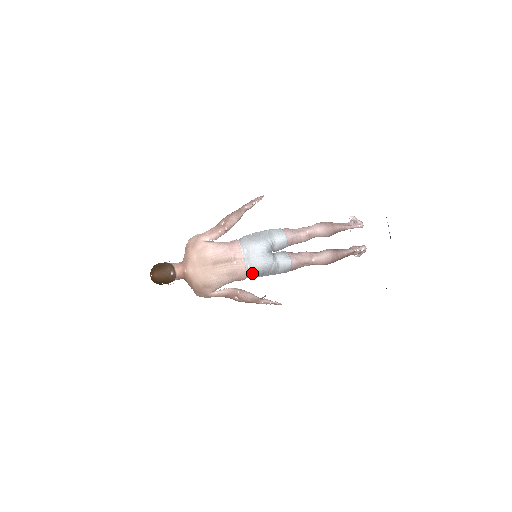
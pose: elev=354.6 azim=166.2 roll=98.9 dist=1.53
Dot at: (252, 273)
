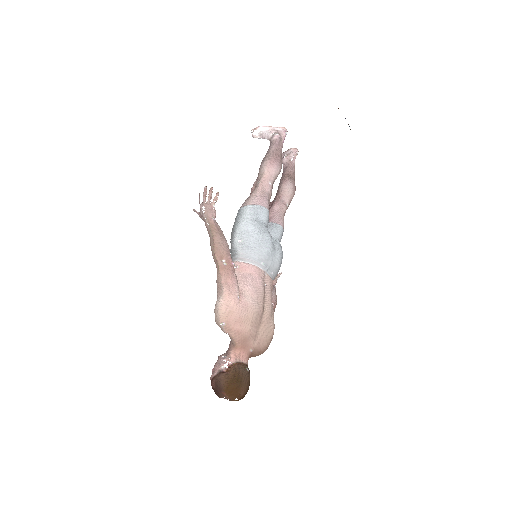
Dot at: (276, 275)
